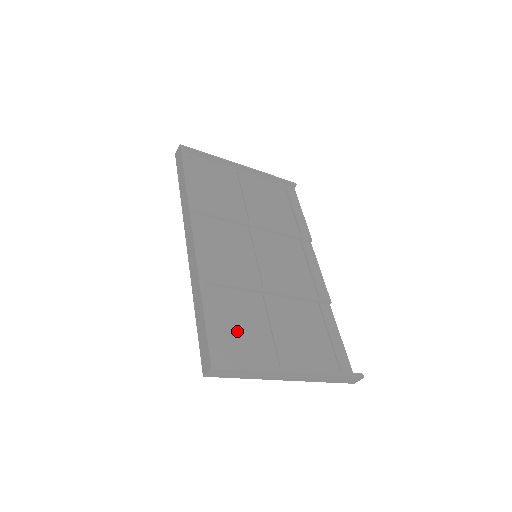
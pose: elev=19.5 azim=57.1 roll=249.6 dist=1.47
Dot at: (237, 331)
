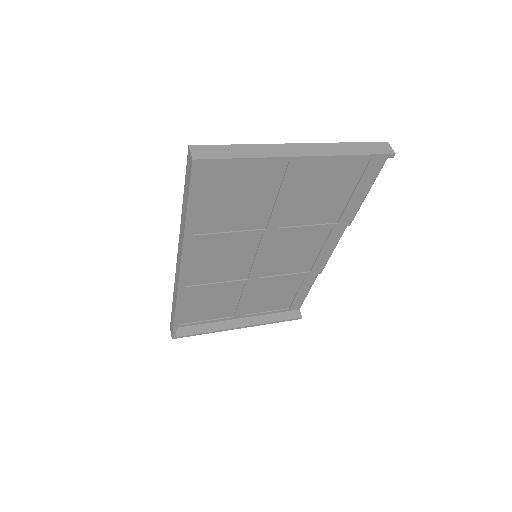
Dot at: (206, 306)
